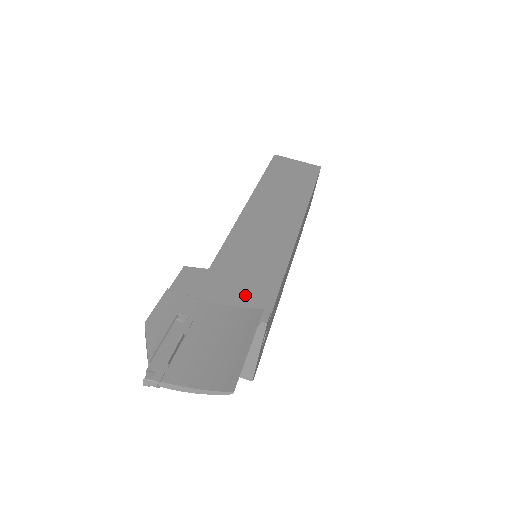
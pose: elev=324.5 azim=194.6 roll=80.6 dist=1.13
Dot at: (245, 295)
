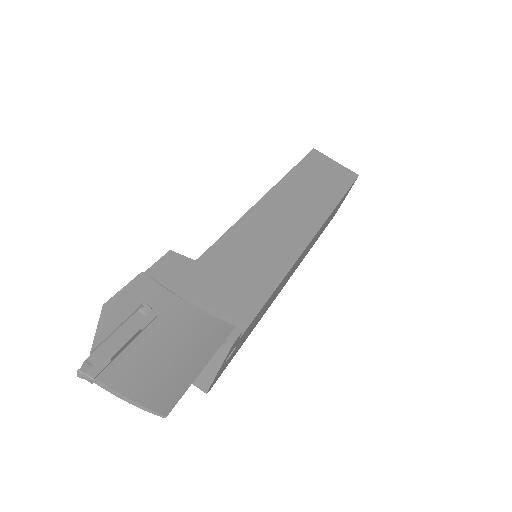
Dot at: (224, 301)
